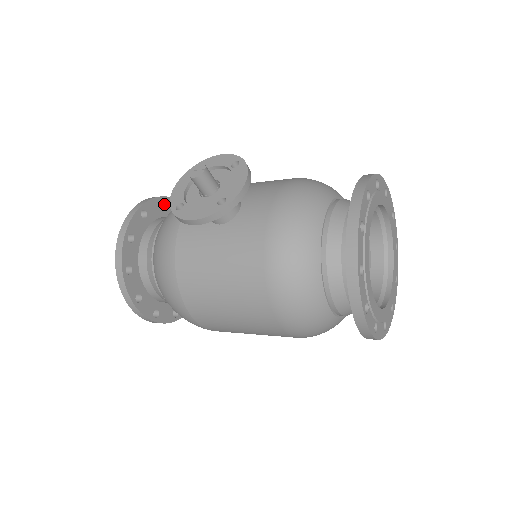
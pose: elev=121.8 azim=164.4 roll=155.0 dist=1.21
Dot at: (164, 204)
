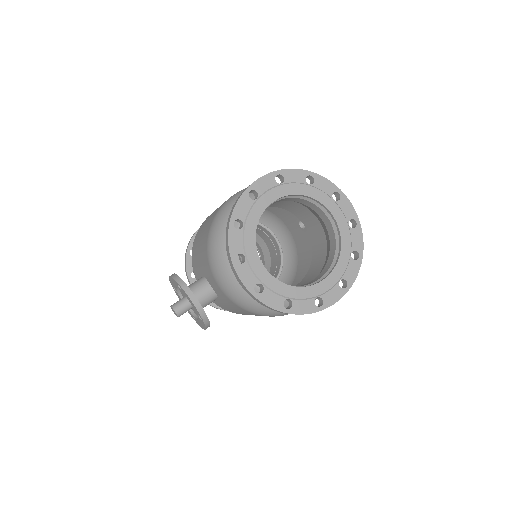
Dot at: occluded
